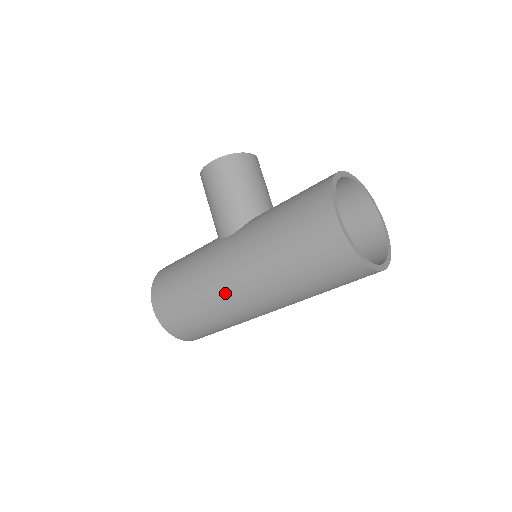
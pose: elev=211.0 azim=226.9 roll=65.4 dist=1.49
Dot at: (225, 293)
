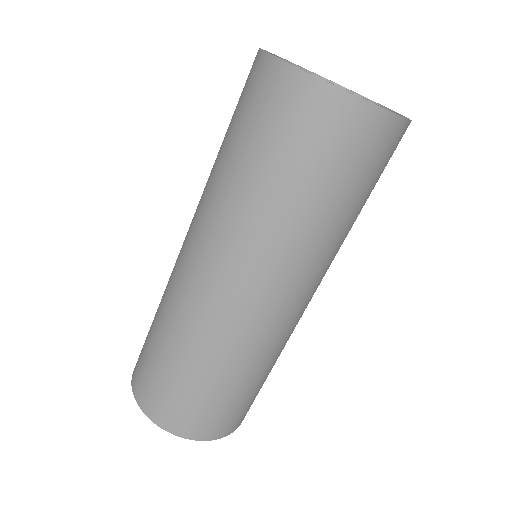
Dot at: (177, 262)
